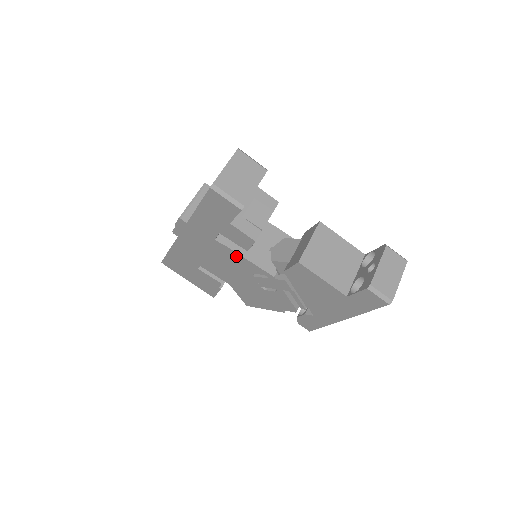
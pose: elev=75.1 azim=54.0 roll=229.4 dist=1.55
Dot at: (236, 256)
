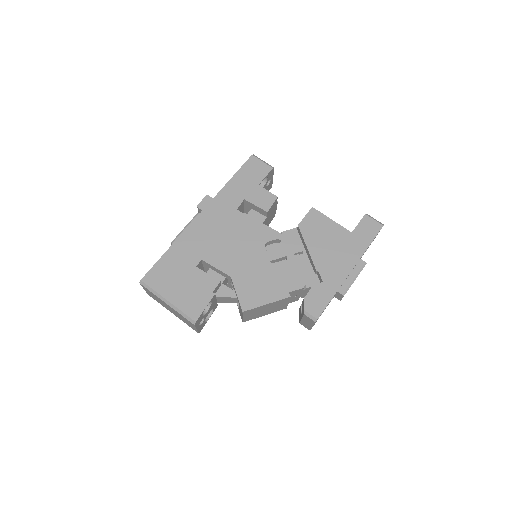
Dot at: (253, 224)
